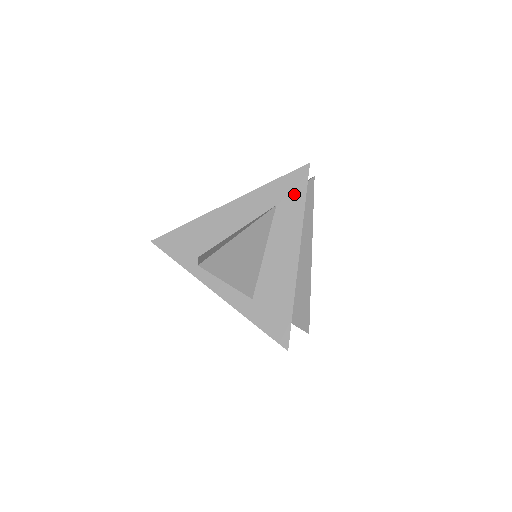
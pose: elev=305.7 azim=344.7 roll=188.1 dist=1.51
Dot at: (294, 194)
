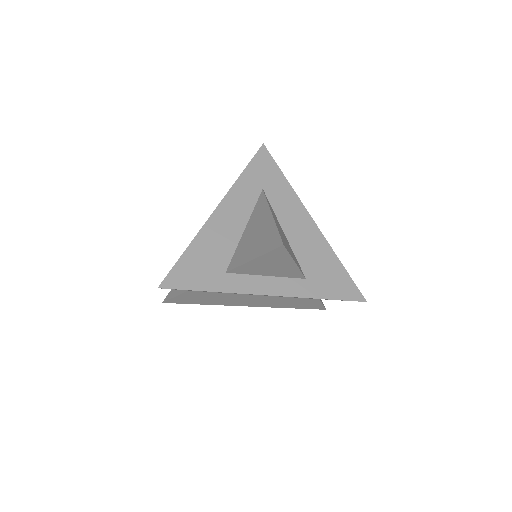
Dot at: (270, 173)
